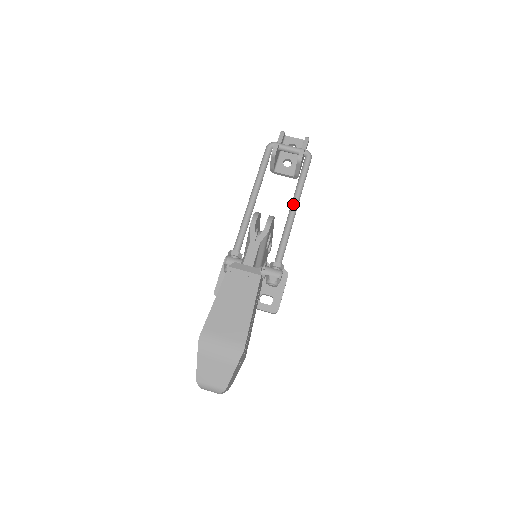
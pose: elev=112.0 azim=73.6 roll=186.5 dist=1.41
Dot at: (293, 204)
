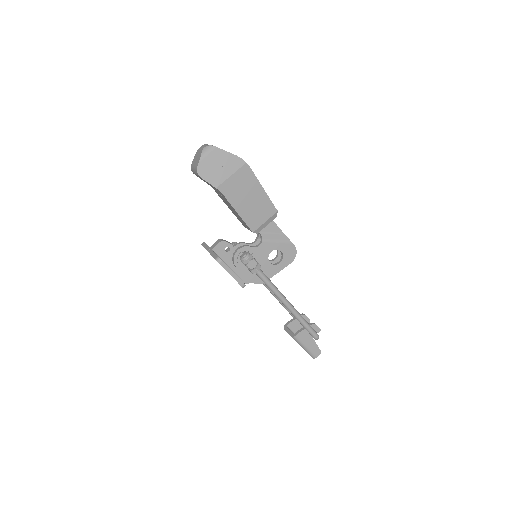
Dot at: (291, 304)
